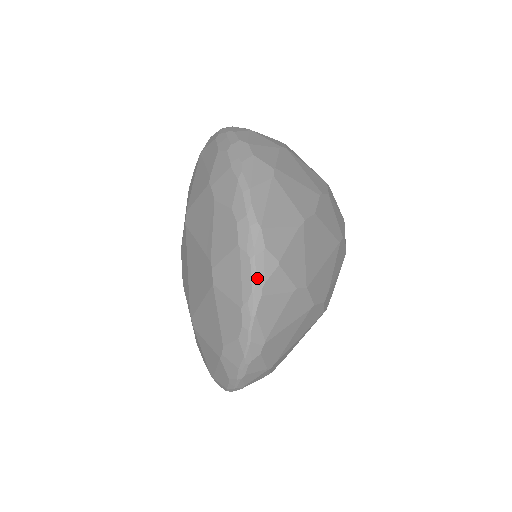
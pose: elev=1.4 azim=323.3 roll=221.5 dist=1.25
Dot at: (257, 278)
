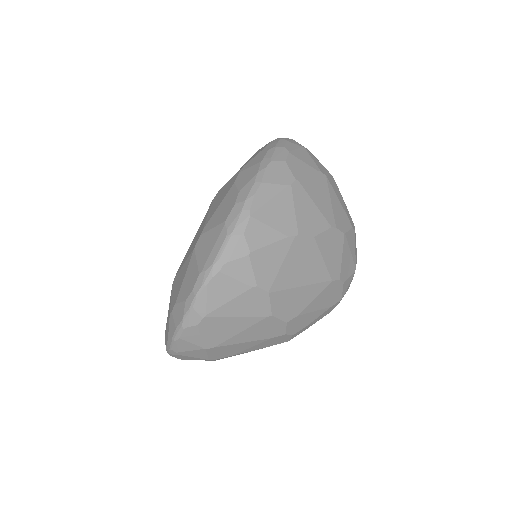
Dot at: (223, 254)
